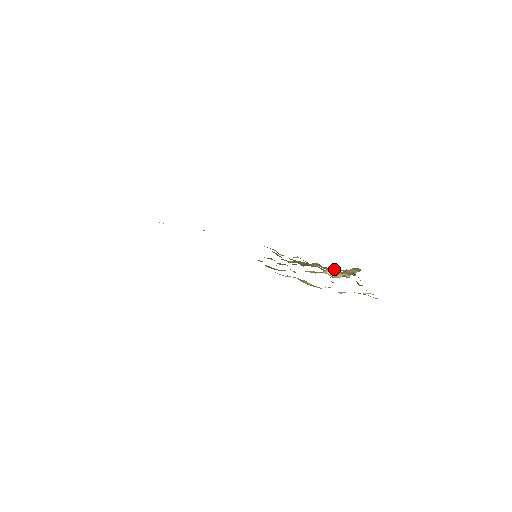
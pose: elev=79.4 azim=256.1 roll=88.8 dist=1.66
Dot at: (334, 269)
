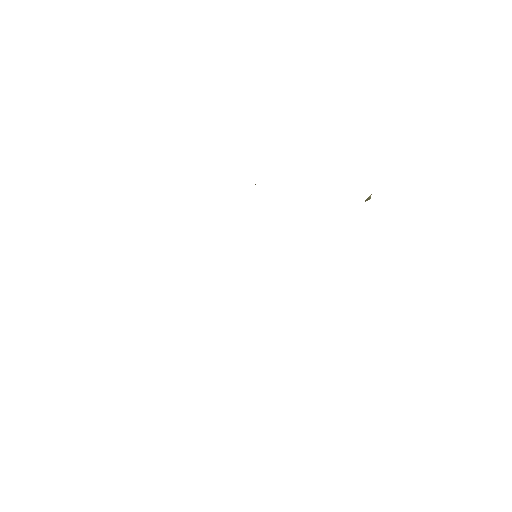
Dot at: occluded
